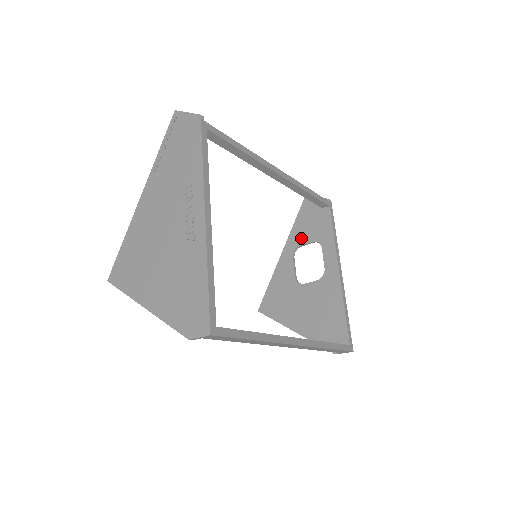
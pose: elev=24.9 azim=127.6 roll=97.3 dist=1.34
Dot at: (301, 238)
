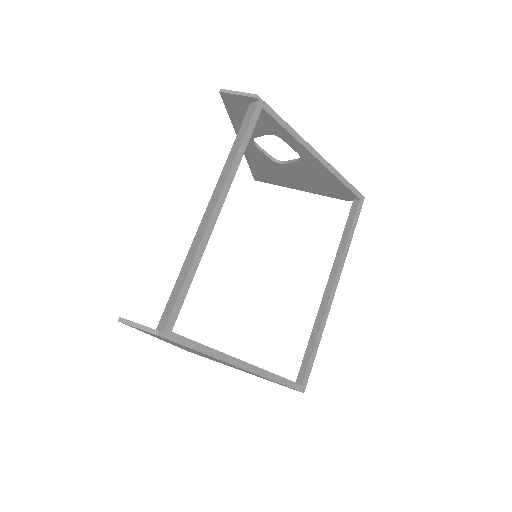
Dot at: occluded
